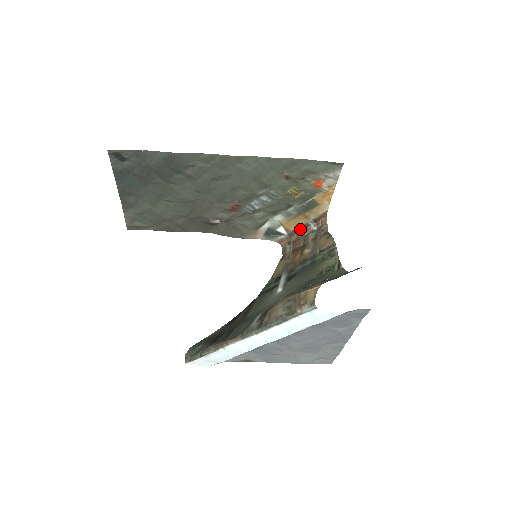
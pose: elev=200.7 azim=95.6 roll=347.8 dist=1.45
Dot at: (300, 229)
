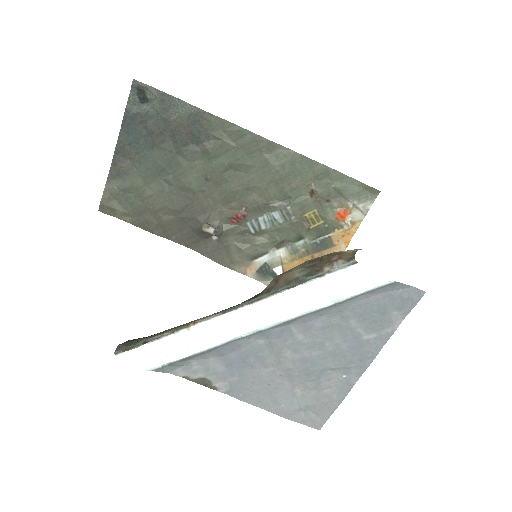
Dot at: occluded
